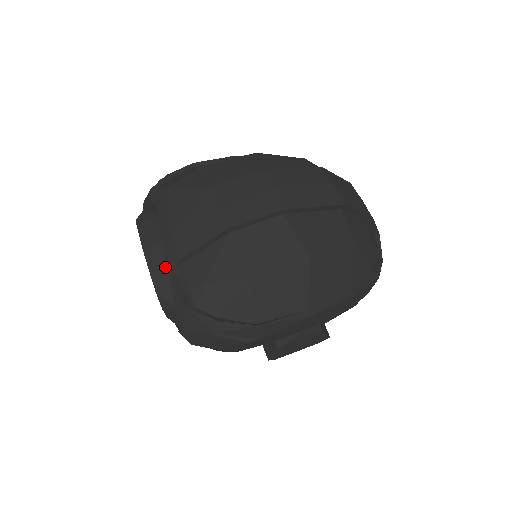
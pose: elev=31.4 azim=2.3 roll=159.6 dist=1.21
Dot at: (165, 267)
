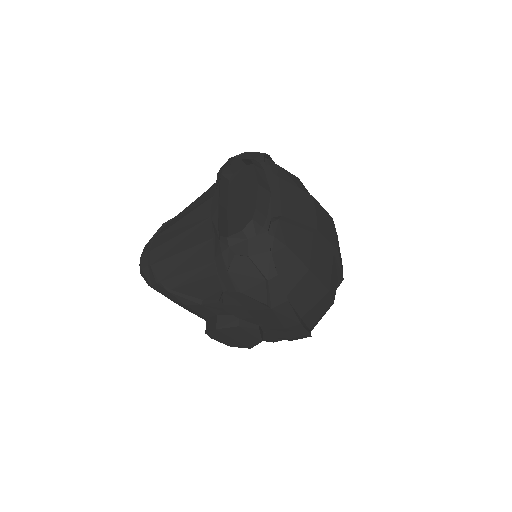
Dot at: (267, 210)
